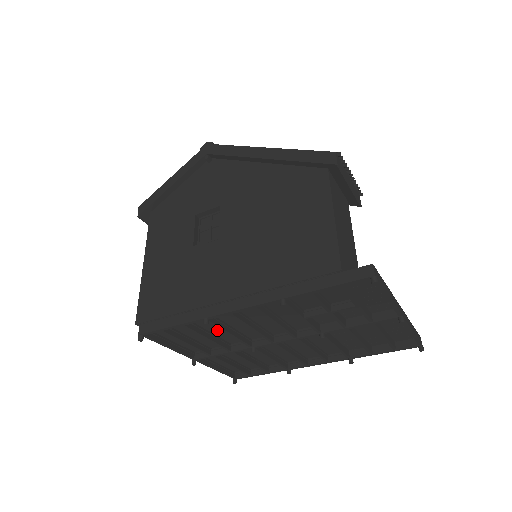
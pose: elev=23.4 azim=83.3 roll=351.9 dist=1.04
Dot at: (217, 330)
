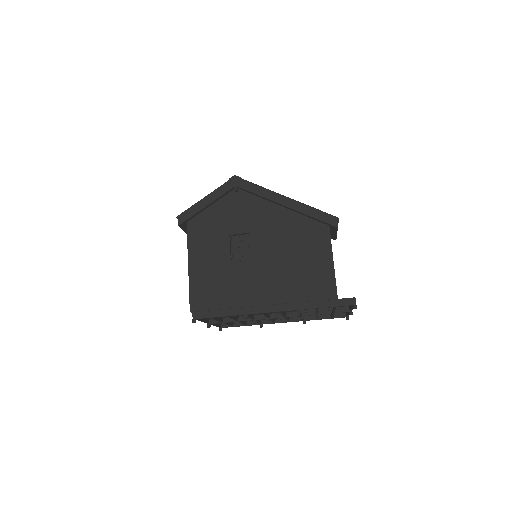
Dot at: occluded
